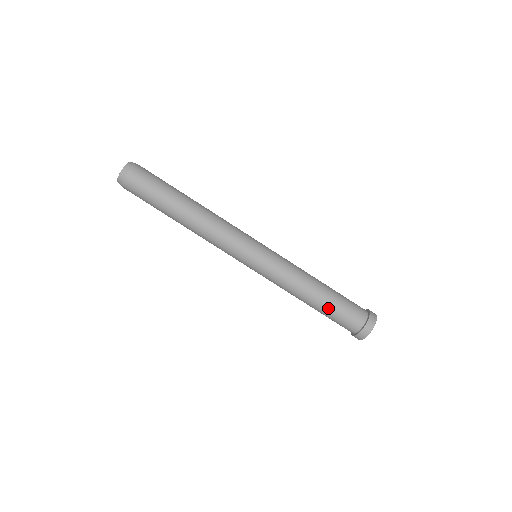
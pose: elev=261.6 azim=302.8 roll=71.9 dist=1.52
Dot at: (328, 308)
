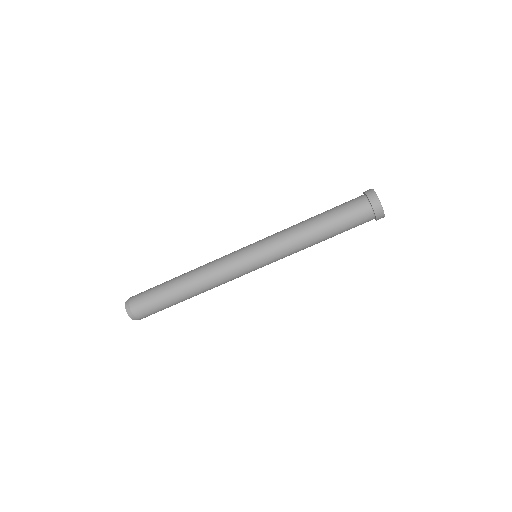
Dot at: (334, 224)
